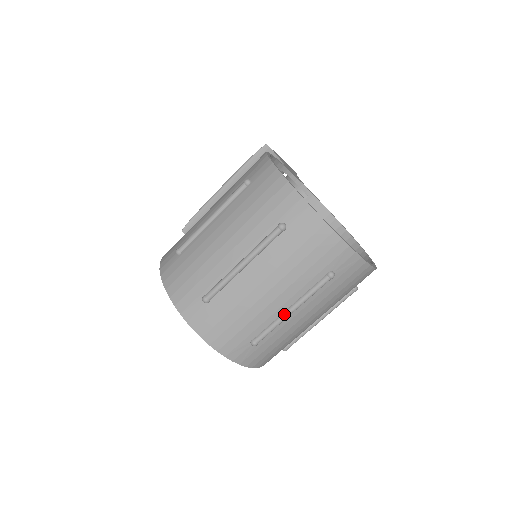
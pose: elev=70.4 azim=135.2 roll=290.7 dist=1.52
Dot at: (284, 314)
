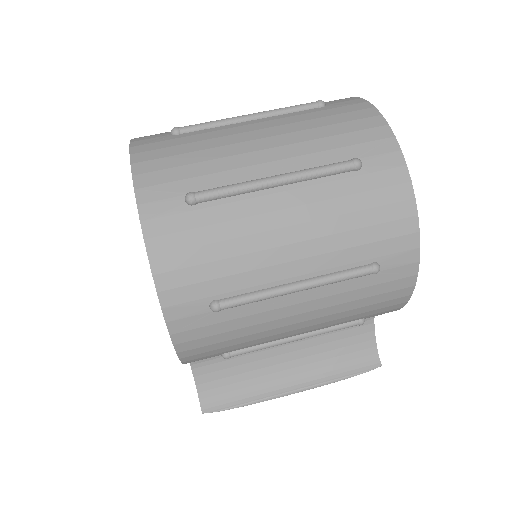
Dot at: (238, 118)
